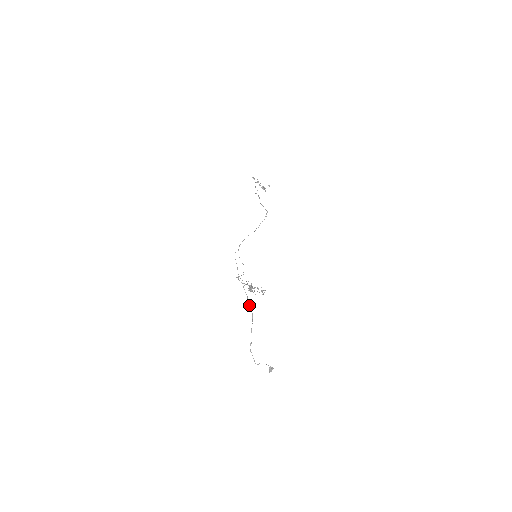
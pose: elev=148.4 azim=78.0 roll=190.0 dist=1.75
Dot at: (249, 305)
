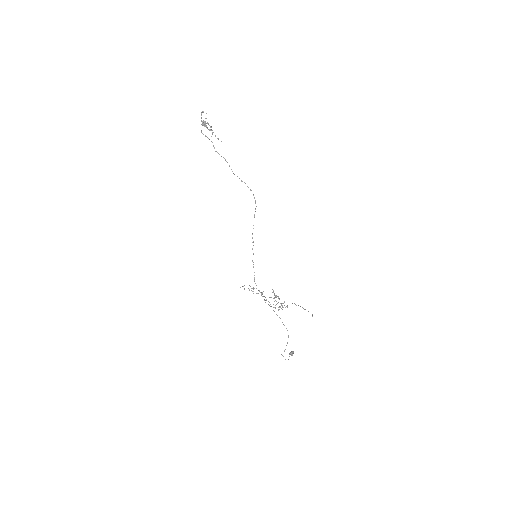
Dot at: (283, 324)
